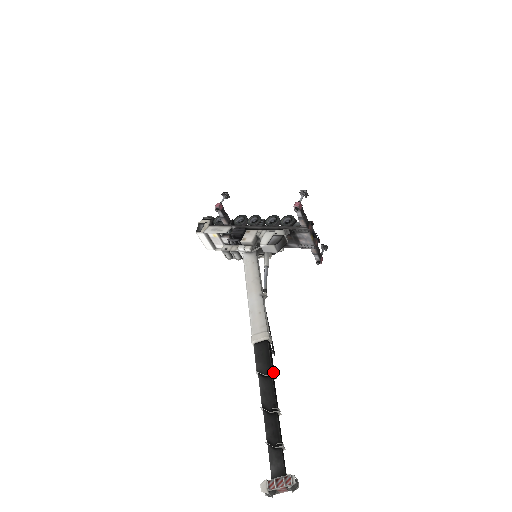
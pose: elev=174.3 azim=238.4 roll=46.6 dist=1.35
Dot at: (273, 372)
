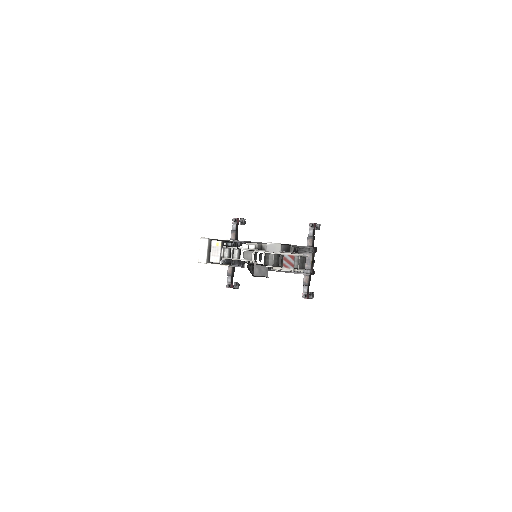
Dot at: occluded
